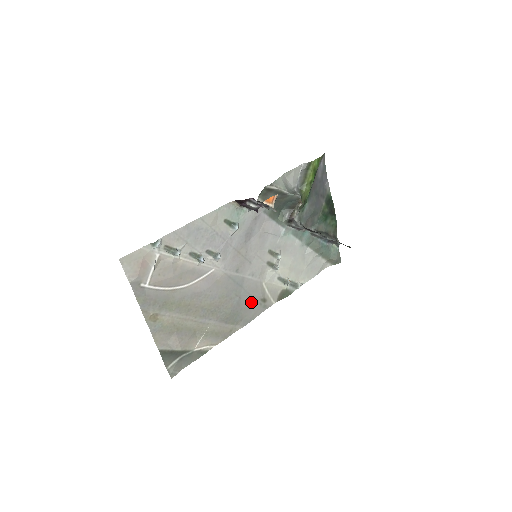
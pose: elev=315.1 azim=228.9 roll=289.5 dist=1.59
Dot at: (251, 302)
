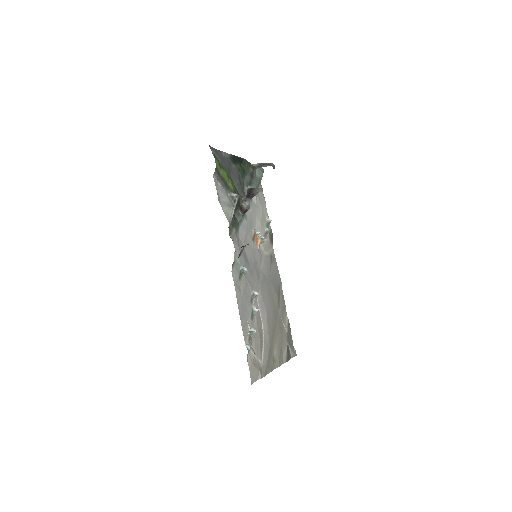
Dot at: (272, 271)
